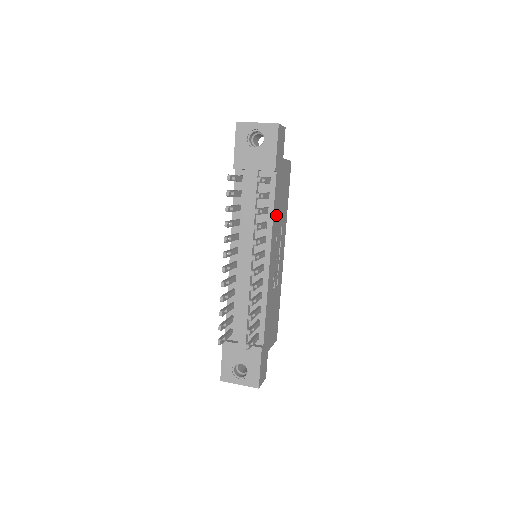
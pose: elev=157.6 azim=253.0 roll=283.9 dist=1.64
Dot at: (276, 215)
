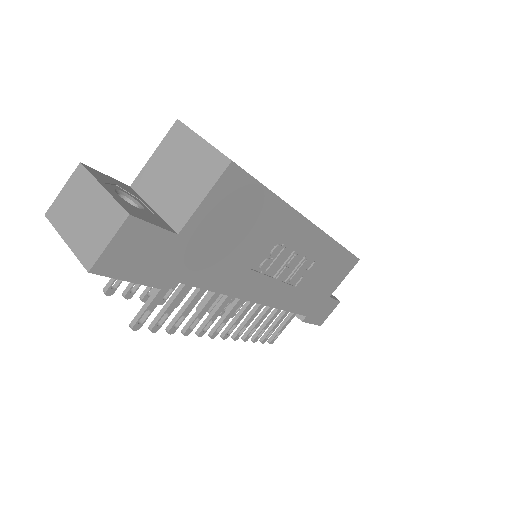
Dot at: (231, 274)
